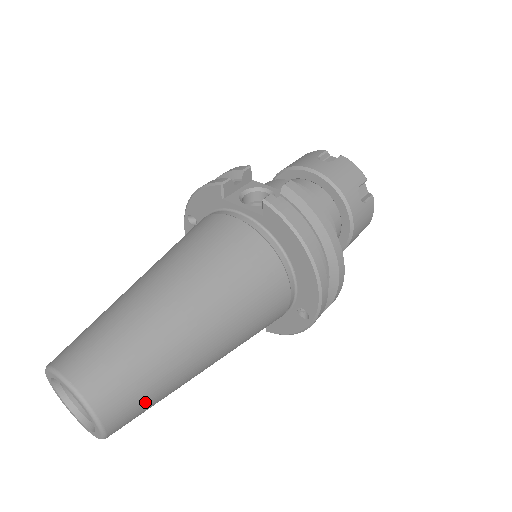
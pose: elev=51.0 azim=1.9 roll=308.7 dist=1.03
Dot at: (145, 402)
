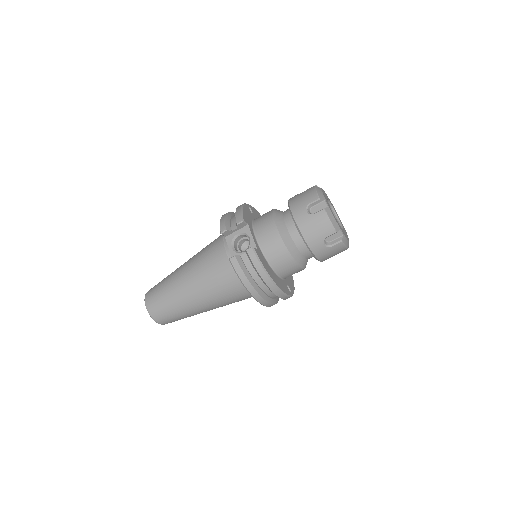
Dot at: (177, 320)
